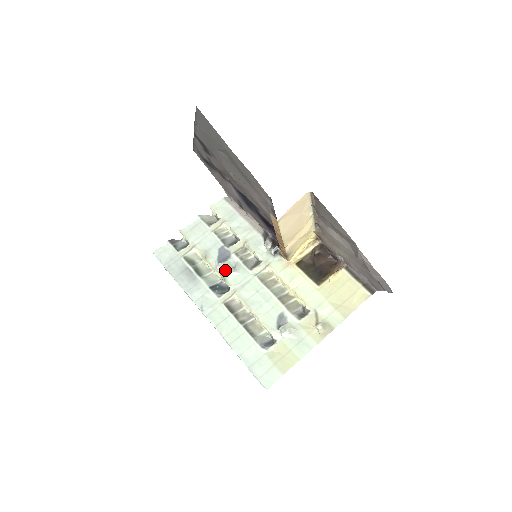
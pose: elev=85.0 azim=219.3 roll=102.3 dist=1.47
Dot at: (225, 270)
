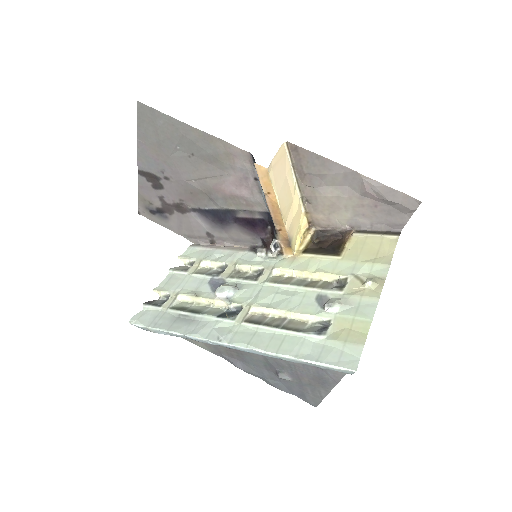
Dot at: (227, 290)
